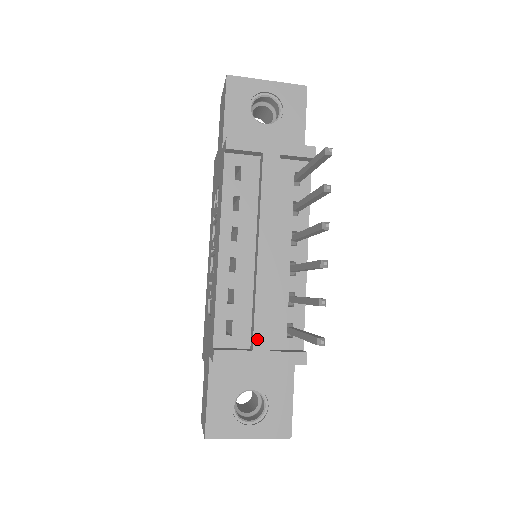
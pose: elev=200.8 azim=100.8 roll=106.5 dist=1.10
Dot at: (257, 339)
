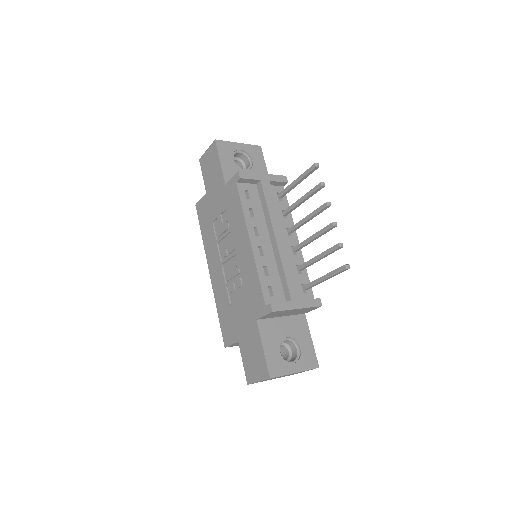
Dot at: (292, 293)
